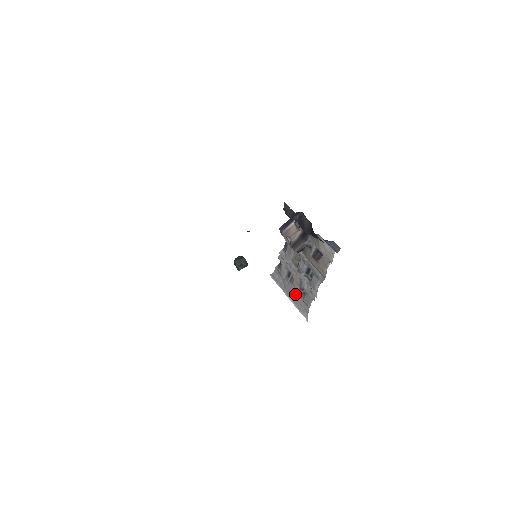
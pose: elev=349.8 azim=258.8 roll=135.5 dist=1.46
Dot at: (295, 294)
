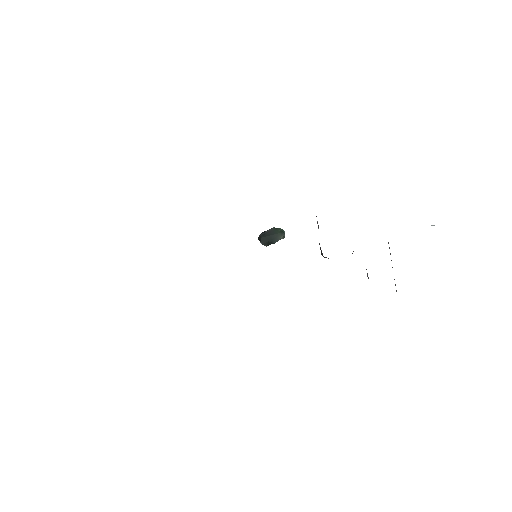
Dot at: occluded
